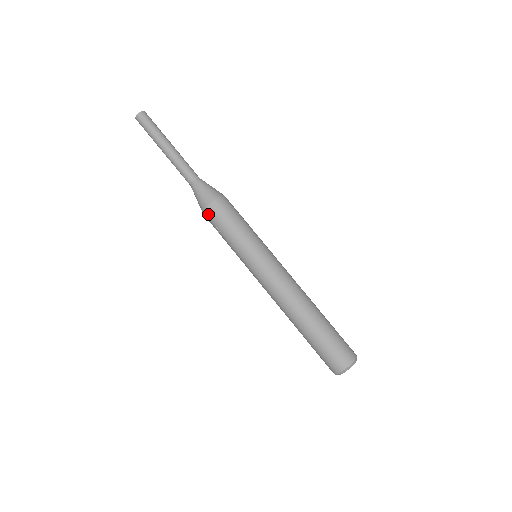
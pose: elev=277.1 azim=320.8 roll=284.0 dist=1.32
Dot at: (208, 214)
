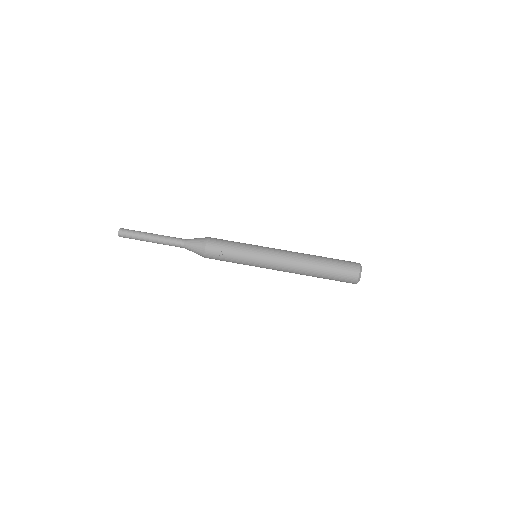
Dot at: (210, 247)
